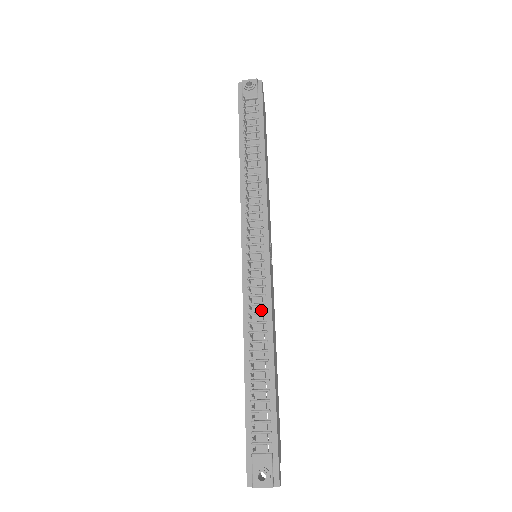
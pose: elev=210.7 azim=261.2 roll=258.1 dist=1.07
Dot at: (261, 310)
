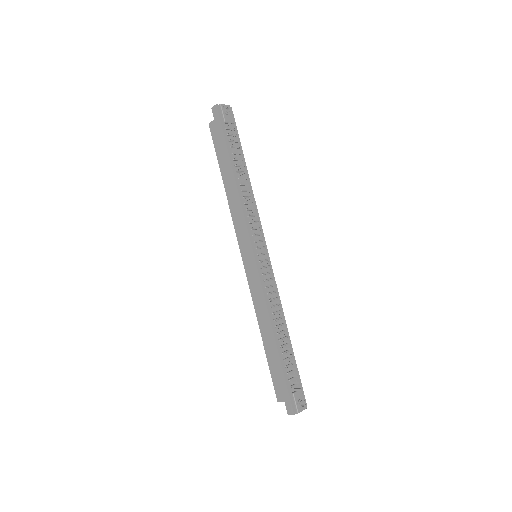
Dot at: occluded
